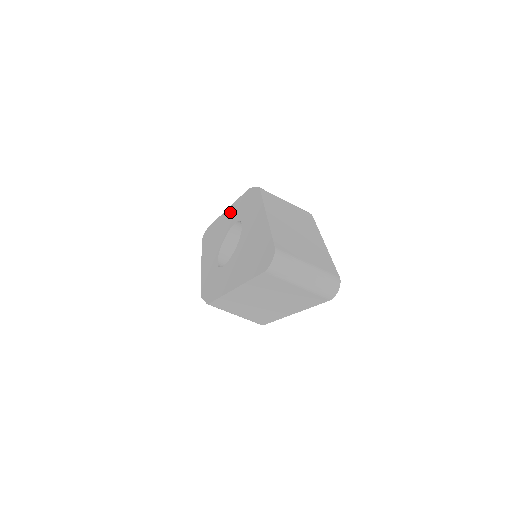
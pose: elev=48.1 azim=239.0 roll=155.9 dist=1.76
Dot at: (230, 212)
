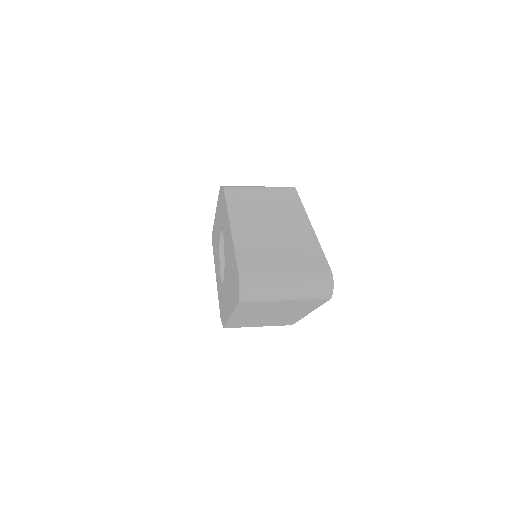
Dot at: (217, 215)
